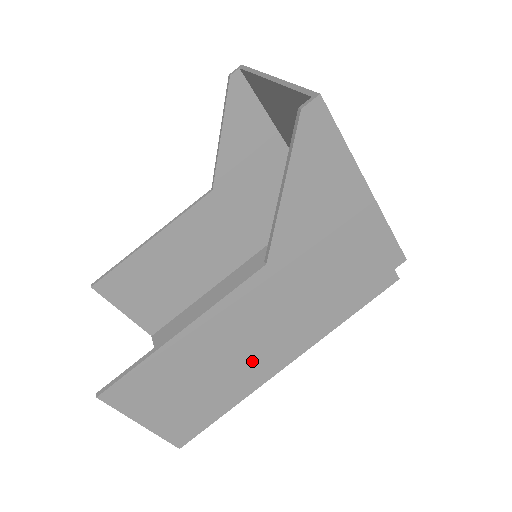
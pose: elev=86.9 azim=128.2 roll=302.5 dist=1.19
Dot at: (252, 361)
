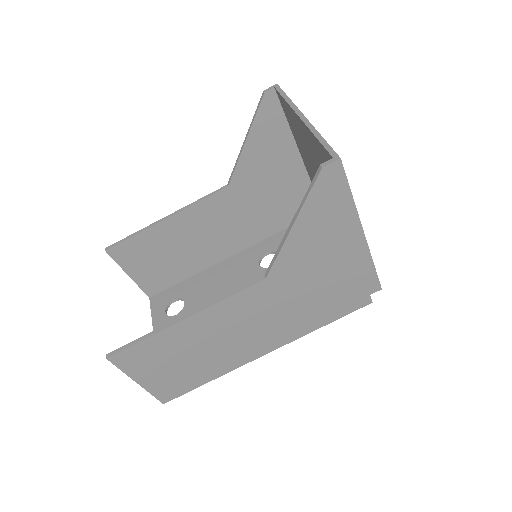
Dot at: (237, 348)
